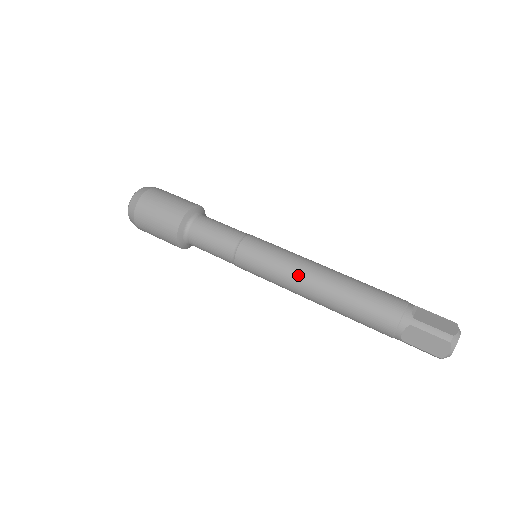
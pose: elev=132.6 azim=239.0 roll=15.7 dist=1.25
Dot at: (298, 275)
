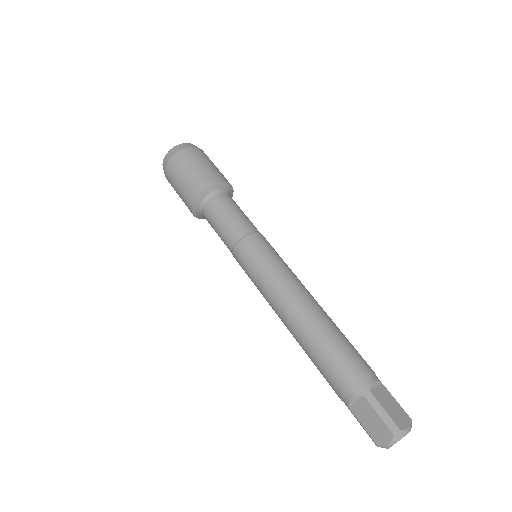
Dot at: (283, 292)
